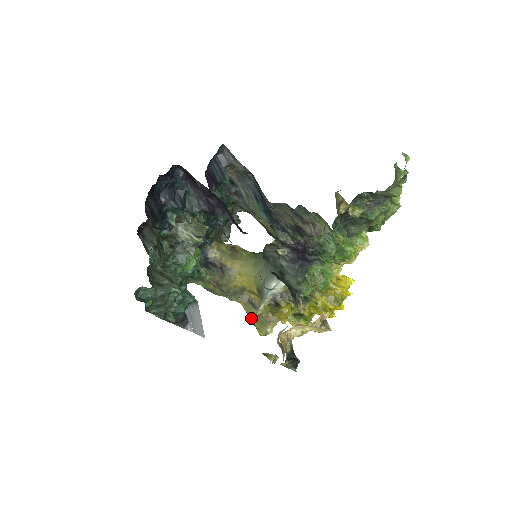
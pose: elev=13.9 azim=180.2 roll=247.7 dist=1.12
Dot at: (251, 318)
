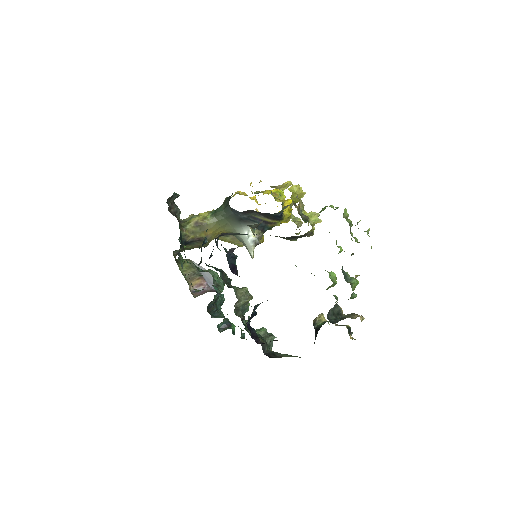
Dot at: (228, 242)
